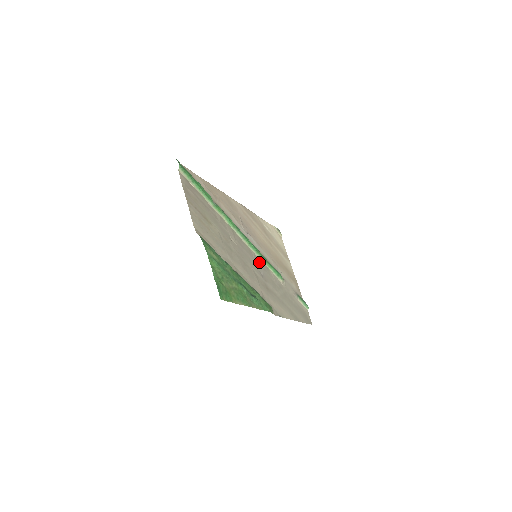
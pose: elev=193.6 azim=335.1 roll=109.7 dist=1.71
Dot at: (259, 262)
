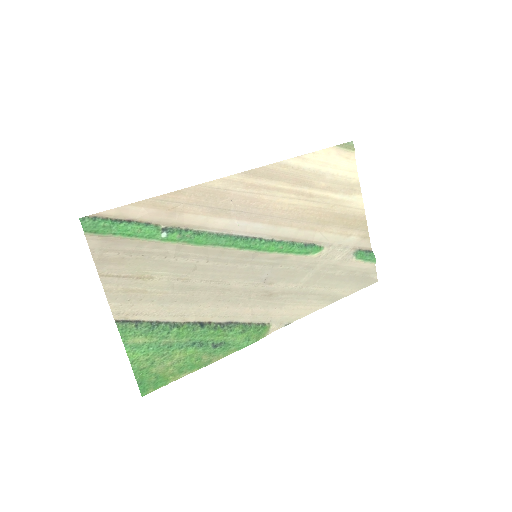
Dot at: (263, 260)
